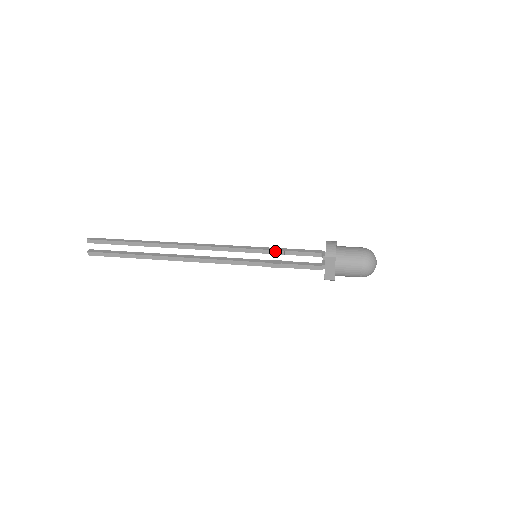
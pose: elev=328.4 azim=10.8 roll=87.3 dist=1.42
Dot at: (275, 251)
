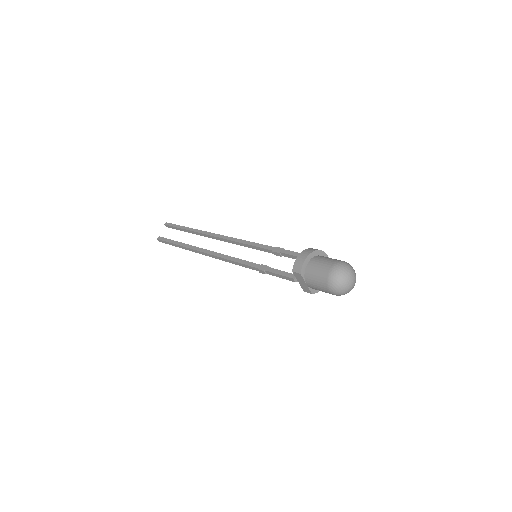
Dot at: (273, 252)
